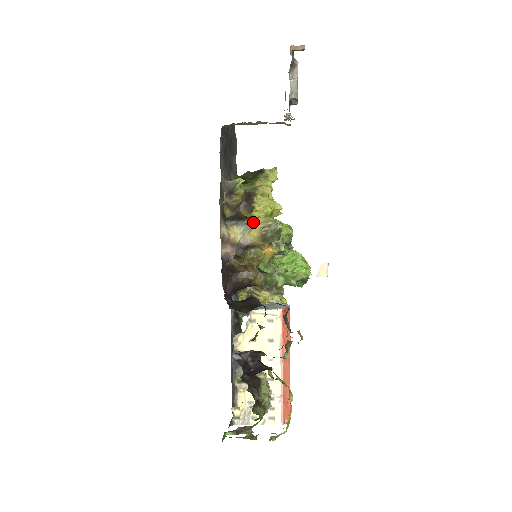
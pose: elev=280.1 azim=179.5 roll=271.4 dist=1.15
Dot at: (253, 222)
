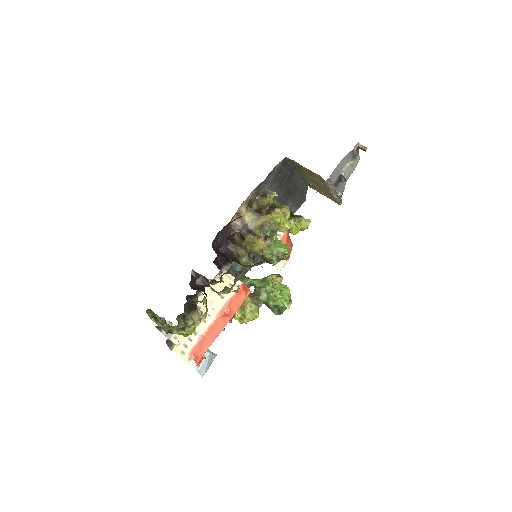
Dot at: (263, 216)
